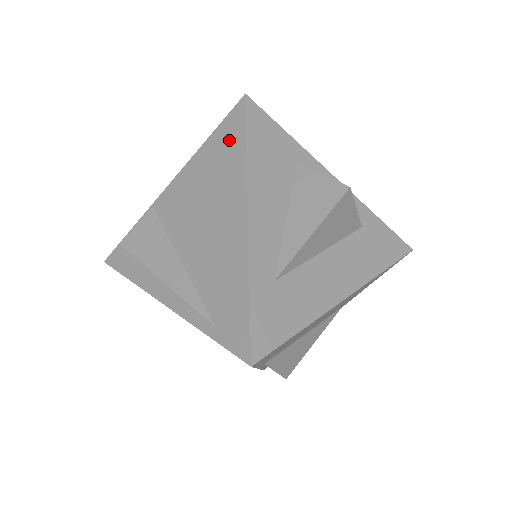
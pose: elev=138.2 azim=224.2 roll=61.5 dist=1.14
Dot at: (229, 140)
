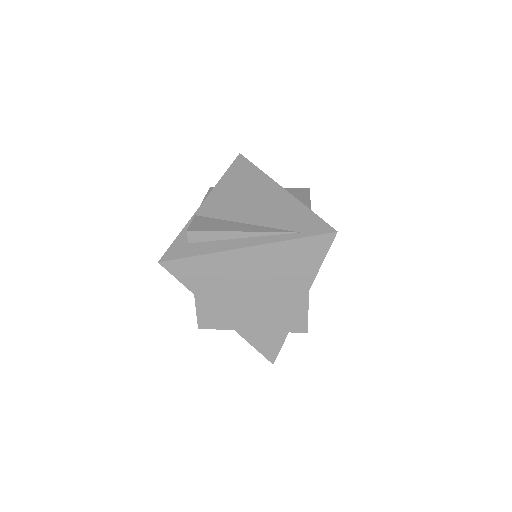
Dot at: (242, 169)
